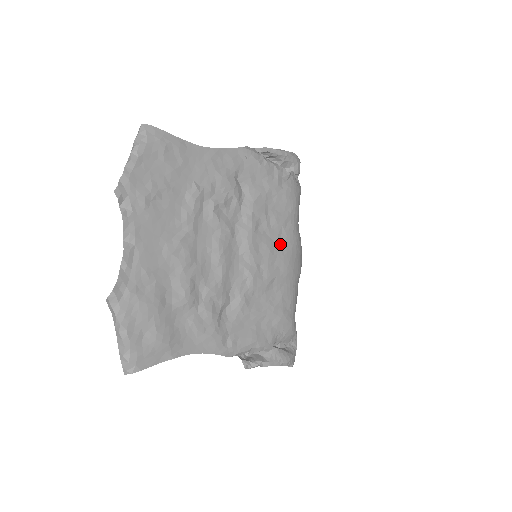
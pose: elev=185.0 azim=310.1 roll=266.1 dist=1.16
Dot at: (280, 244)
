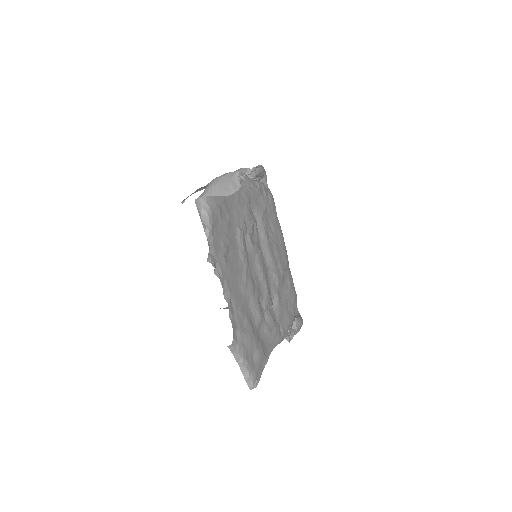
Dot at: (279, 243)
